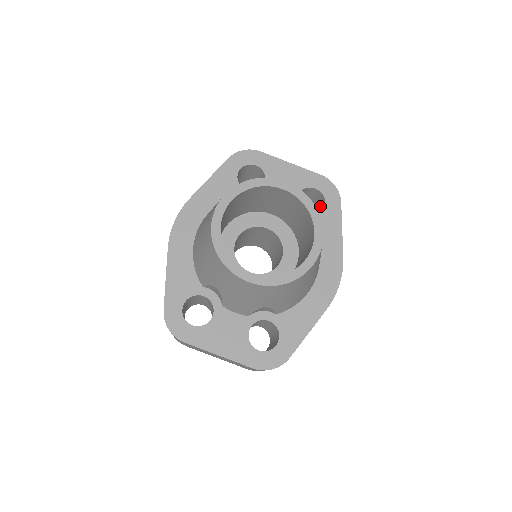
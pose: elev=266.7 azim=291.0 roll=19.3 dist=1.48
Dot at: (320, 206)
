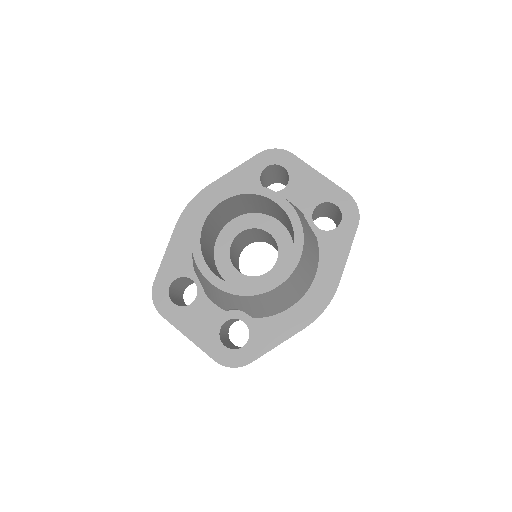
Dot at: (339, 223)
